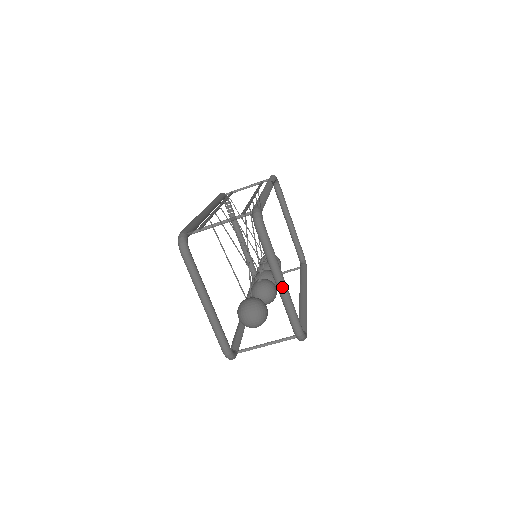
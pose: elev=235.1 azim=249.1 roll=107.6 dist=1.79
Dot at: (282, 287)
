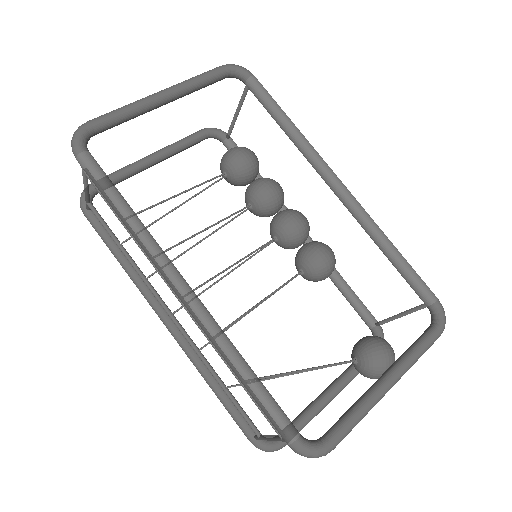
Dot at: occluded
